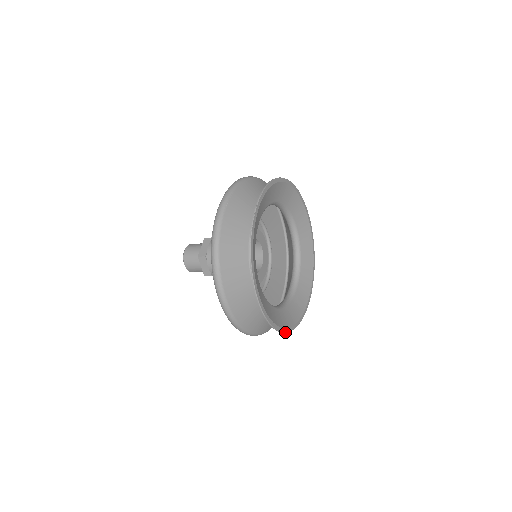
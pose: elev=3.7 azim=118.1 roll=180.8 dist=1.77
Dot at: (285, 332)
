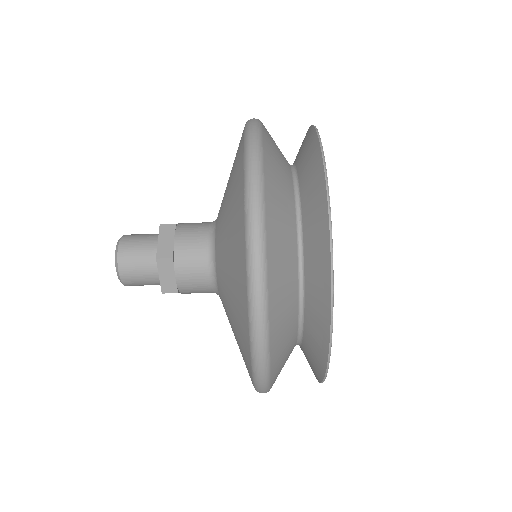
Dot at: (332, 319)
